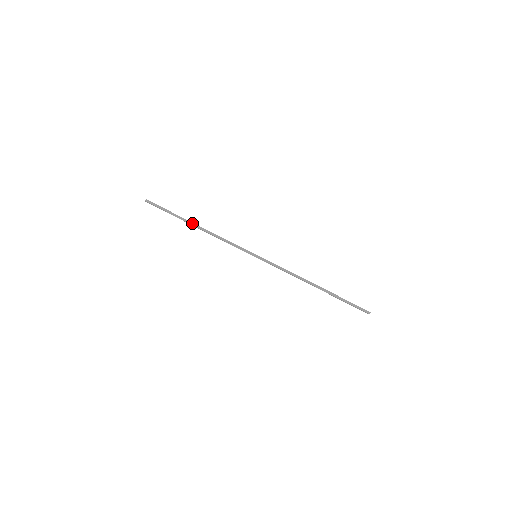
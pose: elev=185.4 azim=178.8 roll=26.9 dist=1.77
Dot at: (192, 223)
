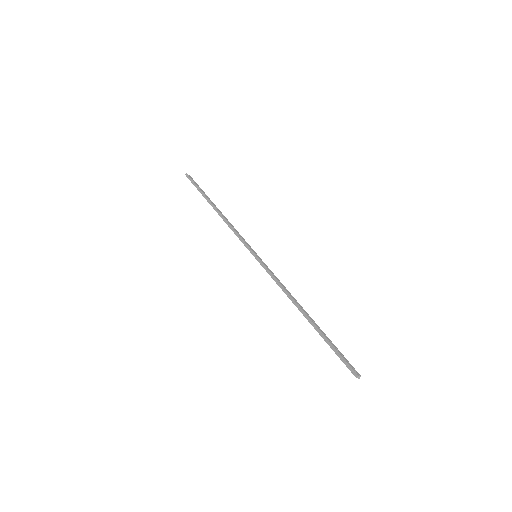
Dot at: (212, 204)
